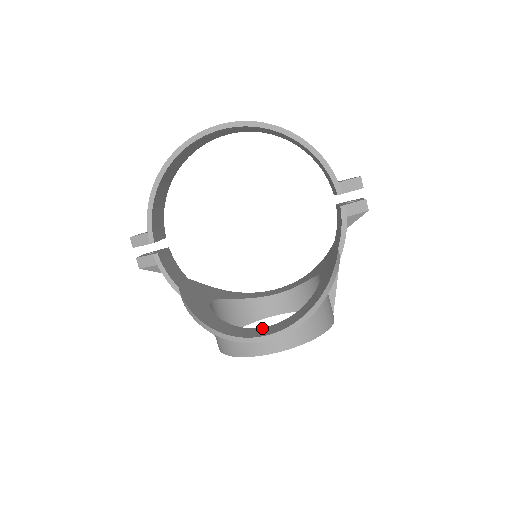
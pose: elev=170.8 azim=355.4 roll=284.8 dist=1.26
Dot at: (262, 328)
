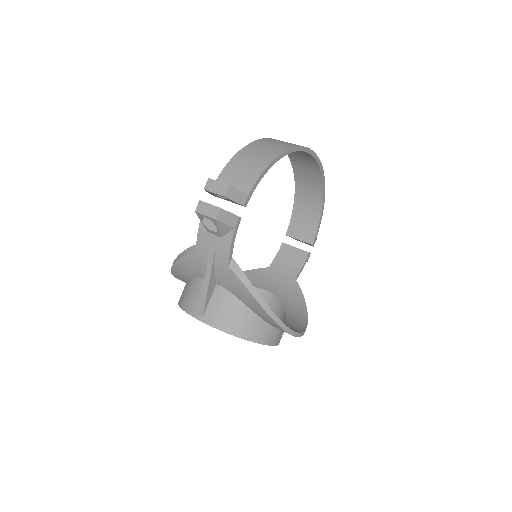
Dot at: occluded
